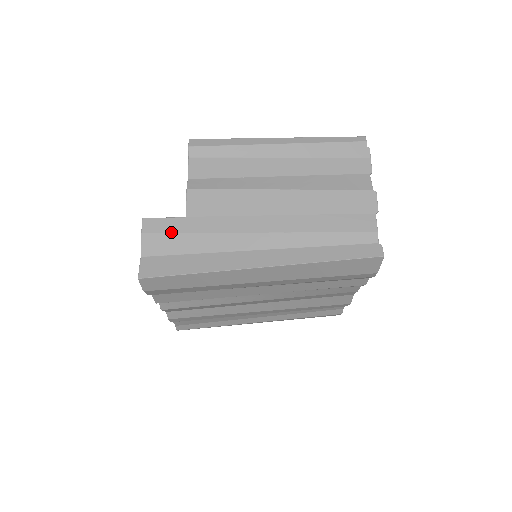
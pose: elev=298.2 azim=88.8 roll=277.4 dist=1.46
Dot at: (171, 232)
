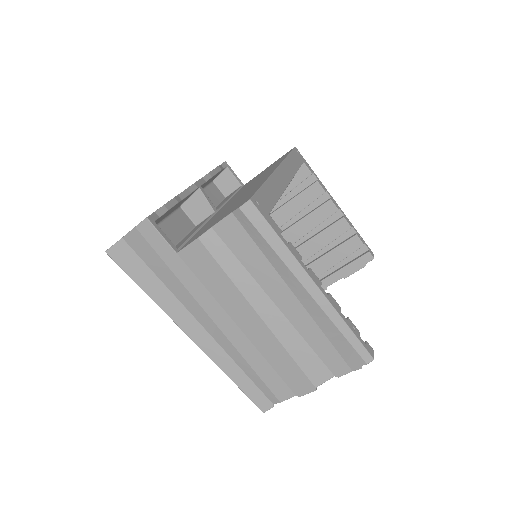
Dot at: (156, 251)
